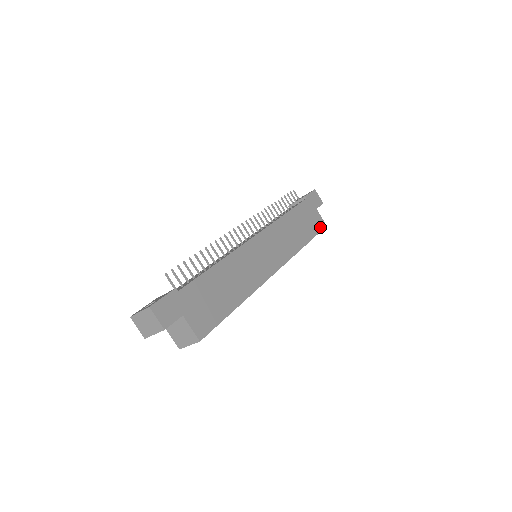
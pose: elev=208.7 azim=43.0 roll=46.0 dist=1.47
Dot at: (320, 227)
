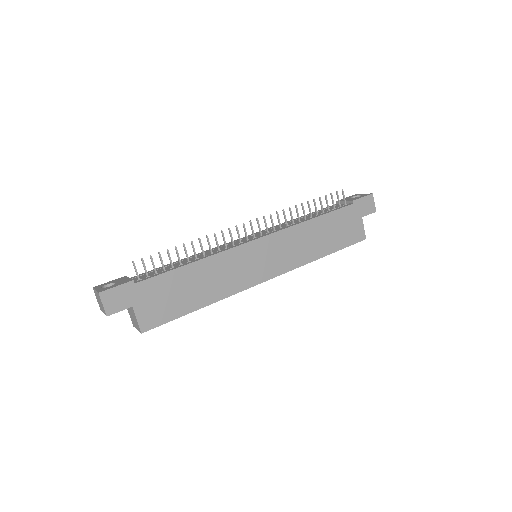
Dot at: (355, 239)
